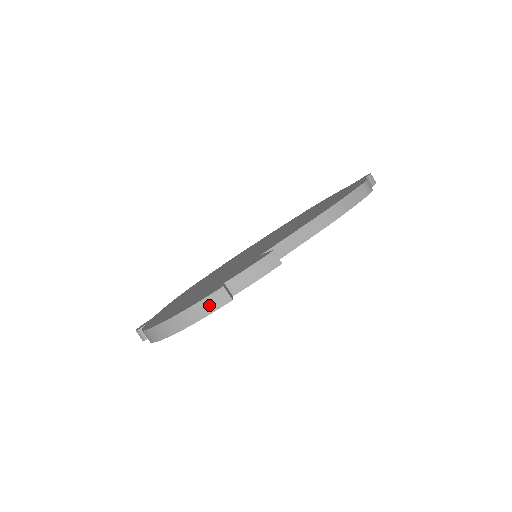
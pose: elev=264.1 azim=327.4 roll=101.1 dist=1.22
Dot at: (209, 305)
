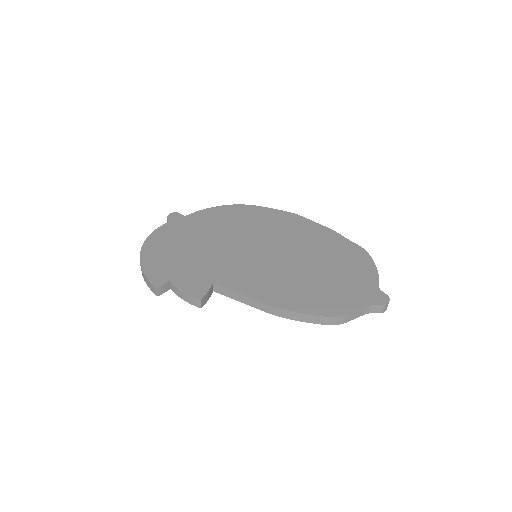
Dot at: (149, 284)
